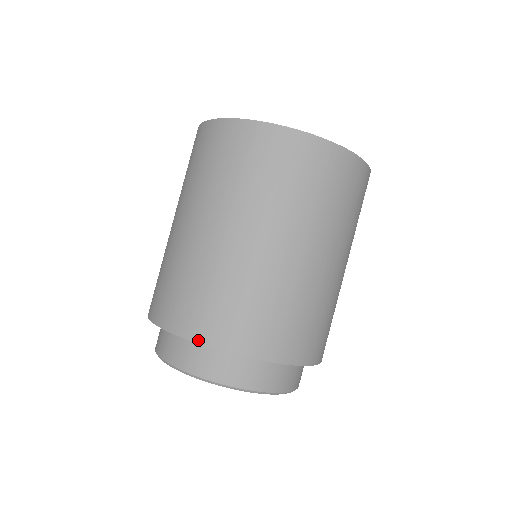
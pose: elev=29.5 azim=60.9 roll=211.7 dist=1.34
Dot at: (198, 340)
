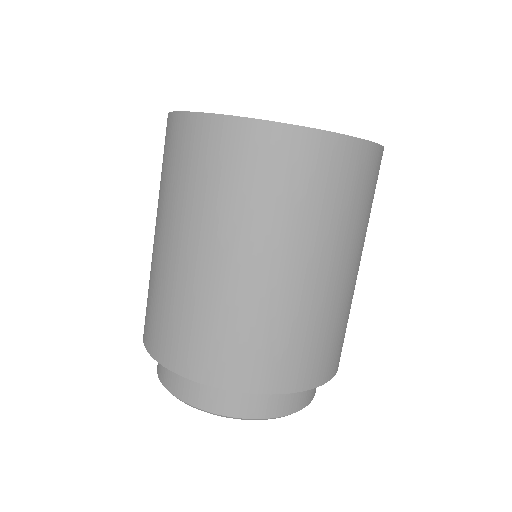
Dot at: (165, 364)
